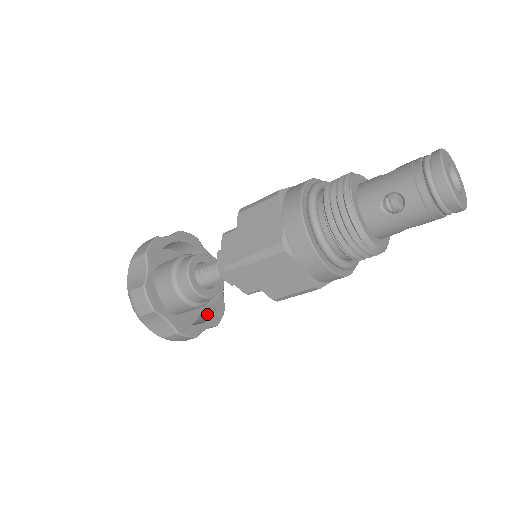
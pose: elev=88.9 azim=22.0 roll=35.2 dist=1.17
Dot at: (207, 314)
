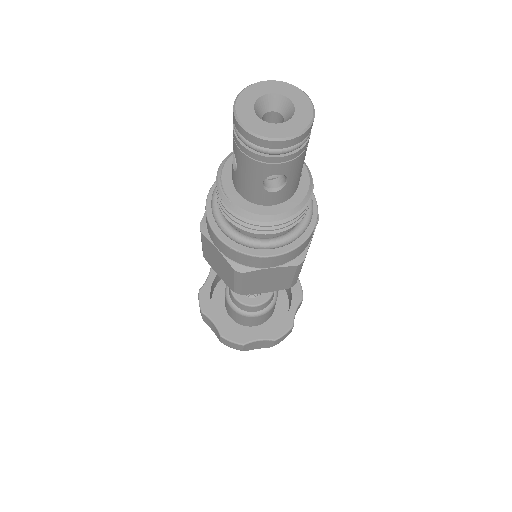
Dot at: occluded
